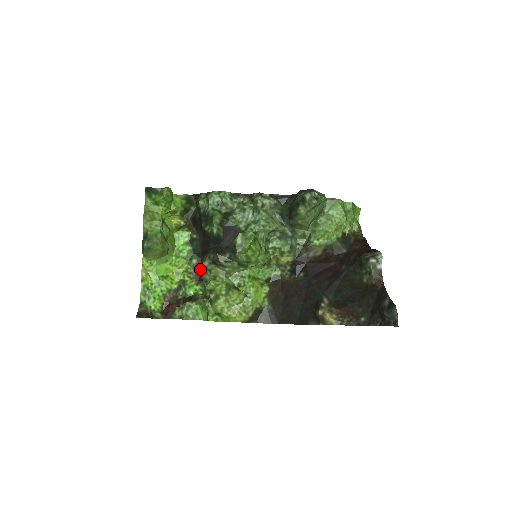
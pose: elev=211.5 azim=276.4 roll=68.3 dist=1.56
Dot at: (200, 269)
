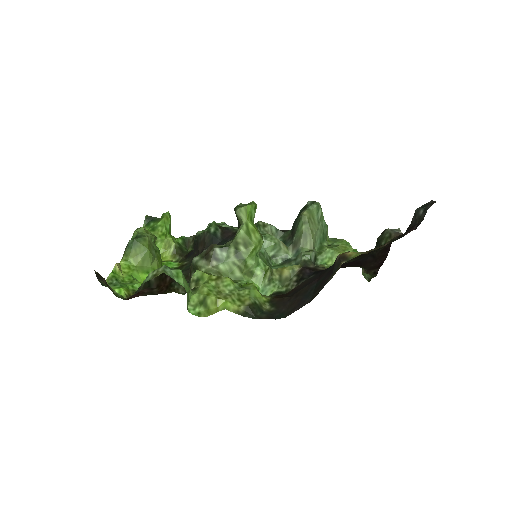
Dot at: occluded
